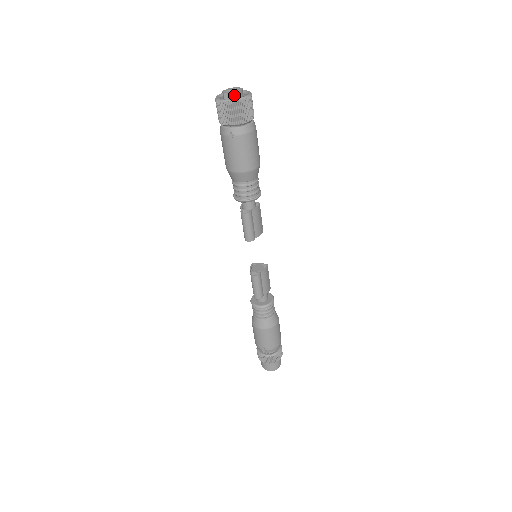
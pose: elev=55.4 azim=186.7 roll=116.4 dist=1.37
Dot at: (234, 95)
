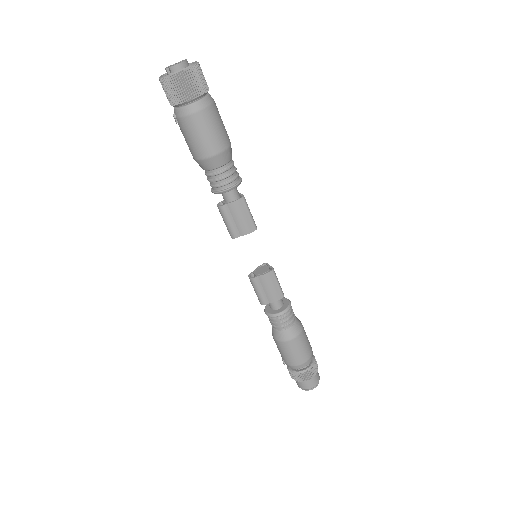
Dot at: (170, 70)
